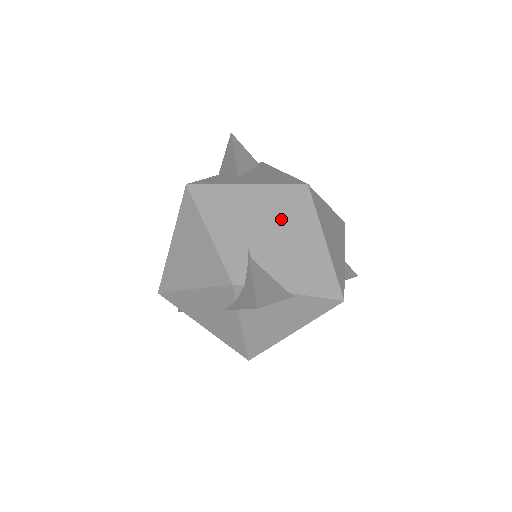
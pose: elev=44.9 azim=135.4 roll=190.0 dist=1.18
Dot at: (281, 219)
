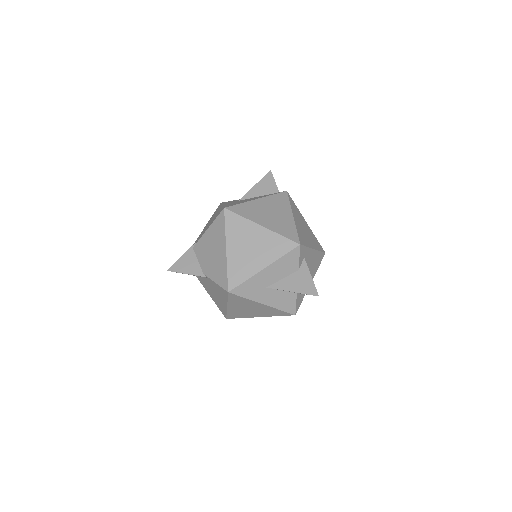
Dot at: (208, 228)
